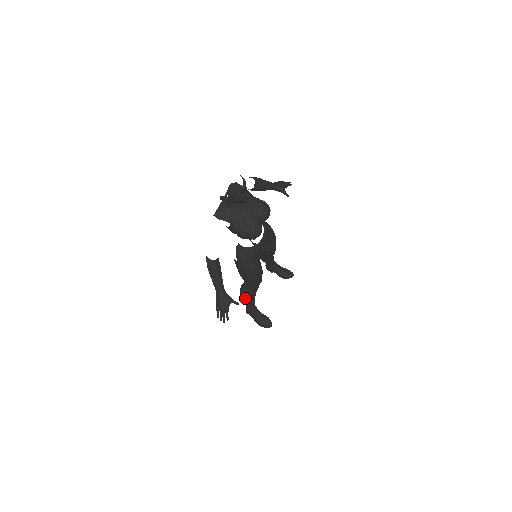
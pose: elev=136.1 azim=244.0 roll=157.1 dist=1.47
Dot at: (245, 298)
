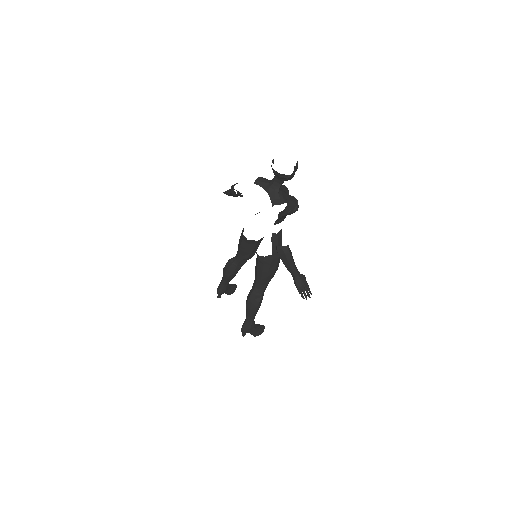
Dot at: (259, 304)
